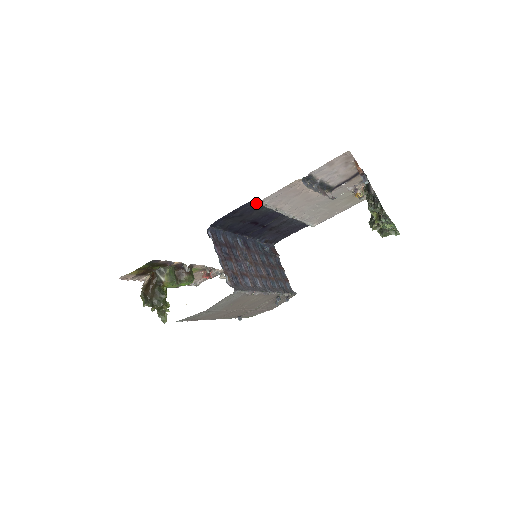
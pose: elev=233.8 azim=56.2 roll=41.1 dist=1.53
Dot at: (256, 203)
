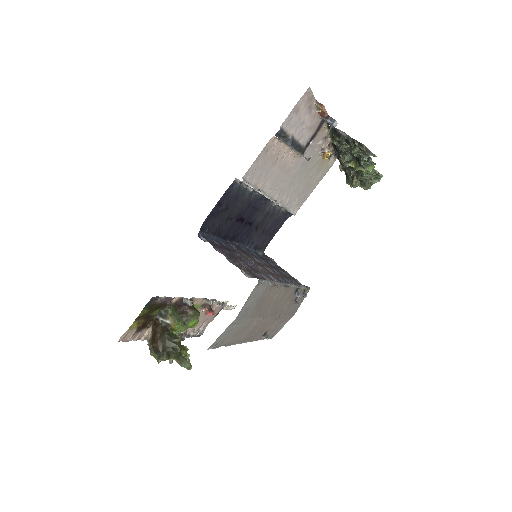
Dot at: (238, 186)
